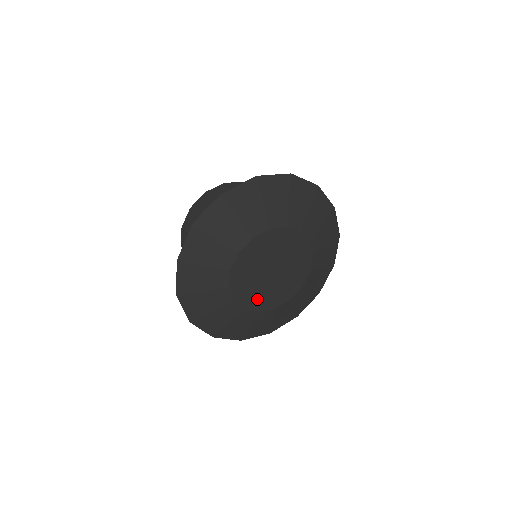
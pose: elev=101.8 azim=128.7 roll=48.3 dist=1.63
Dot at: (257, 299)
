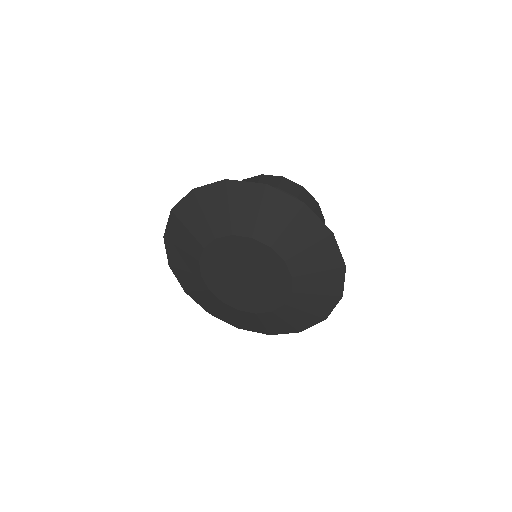
Dot at: (216, 280)
